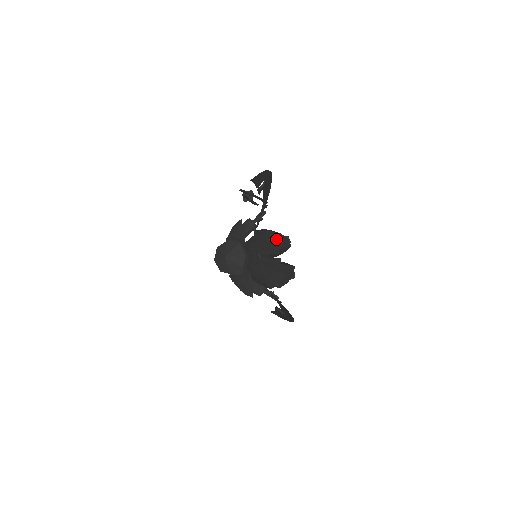
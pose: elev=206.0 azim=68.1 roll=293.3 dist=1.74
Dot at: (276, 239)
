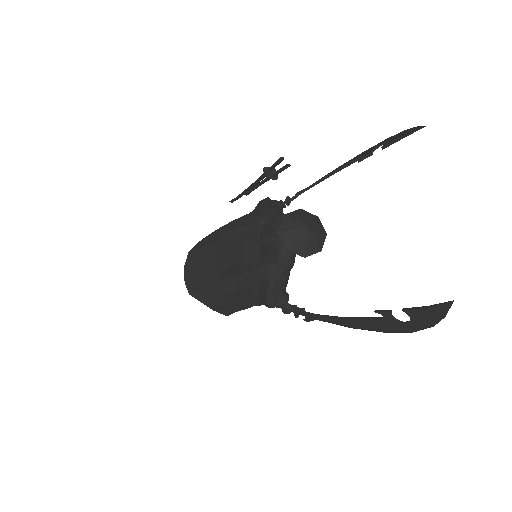
Dot at: occluded
